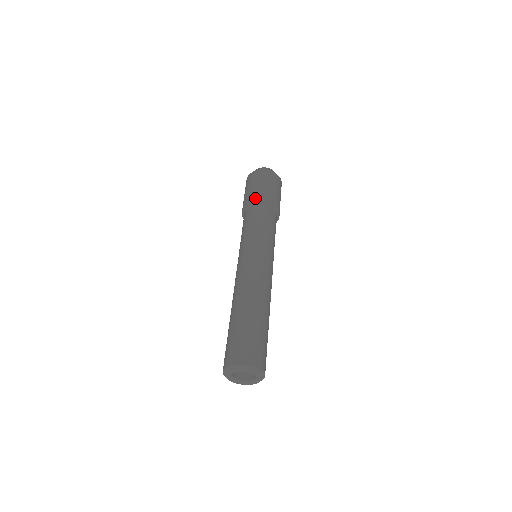
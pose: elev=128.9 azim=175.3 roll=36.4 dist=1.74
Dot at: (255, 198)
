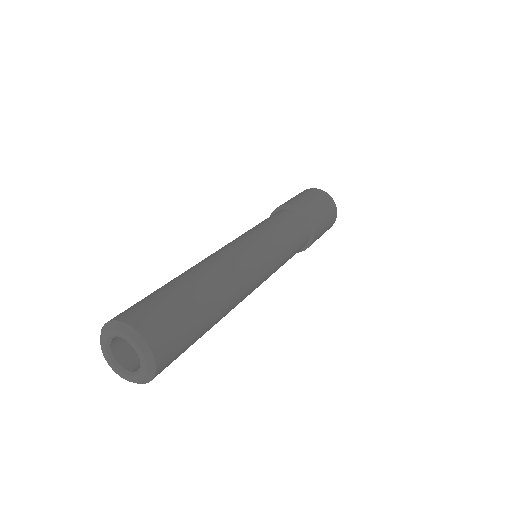
Dot at: occluded
